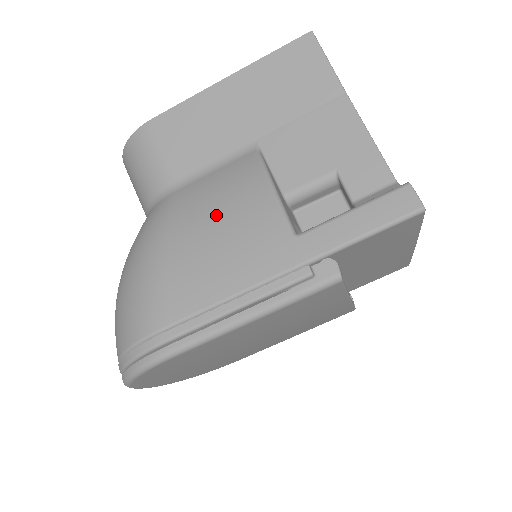
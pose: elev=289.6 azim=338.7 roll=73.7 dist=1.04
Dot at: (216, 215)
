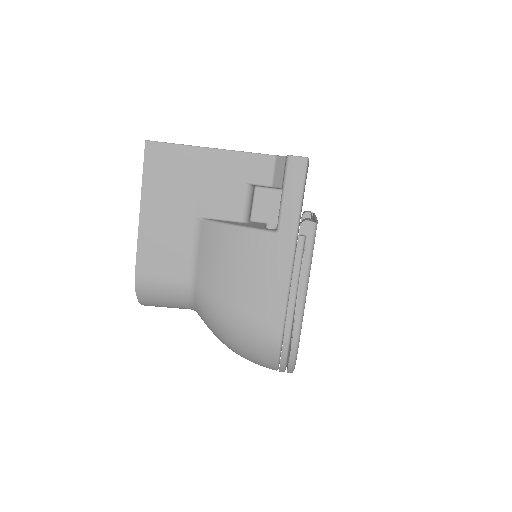
Dot at: (233, 268)
